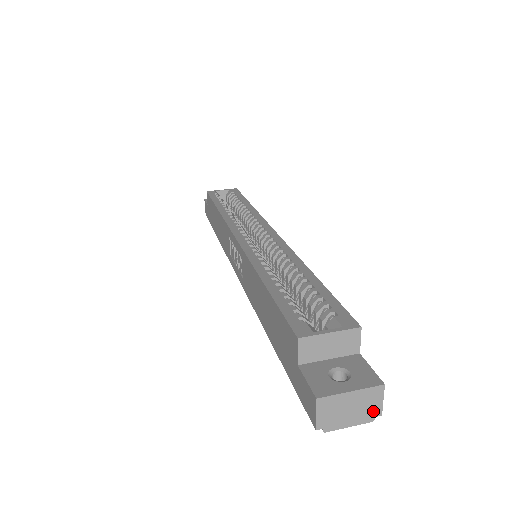
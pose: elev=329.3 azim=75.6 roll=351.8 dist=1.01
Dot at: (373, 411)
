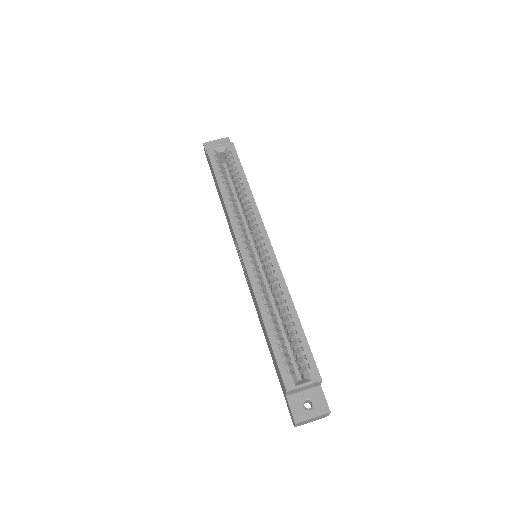
Dot at: (324, 417)
